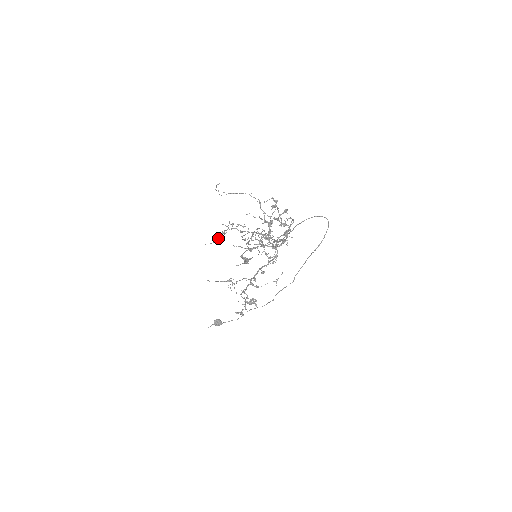
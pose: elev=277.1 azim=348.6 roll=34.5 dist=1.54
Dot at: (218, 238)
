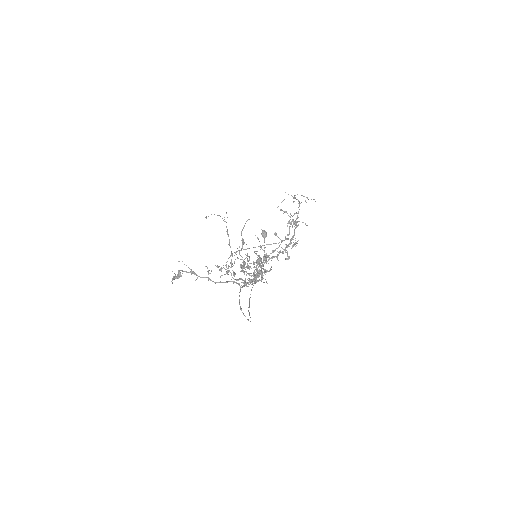
Dot at: (295, 197)
